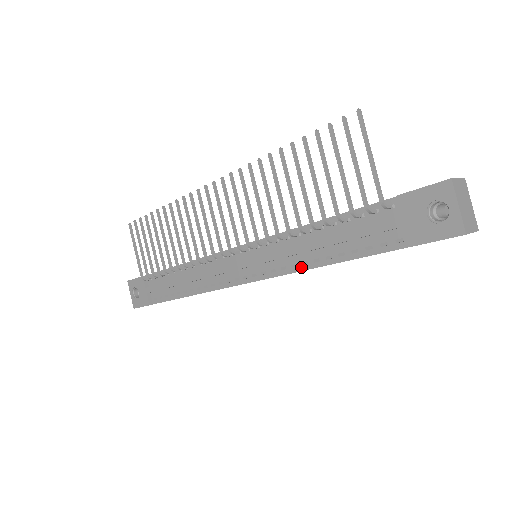
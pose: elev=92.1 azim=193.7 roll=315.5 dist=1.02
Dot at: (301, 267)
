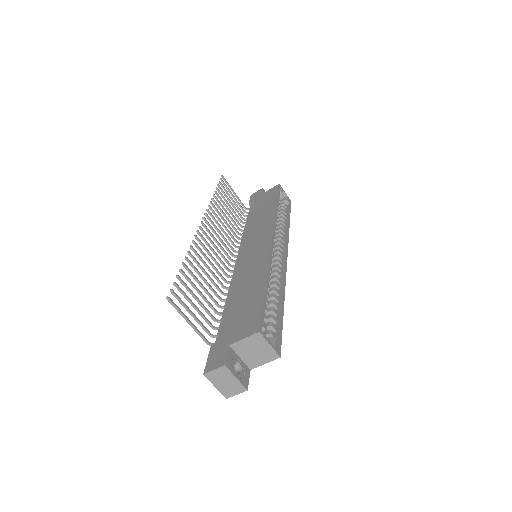
Dot at: occluded
